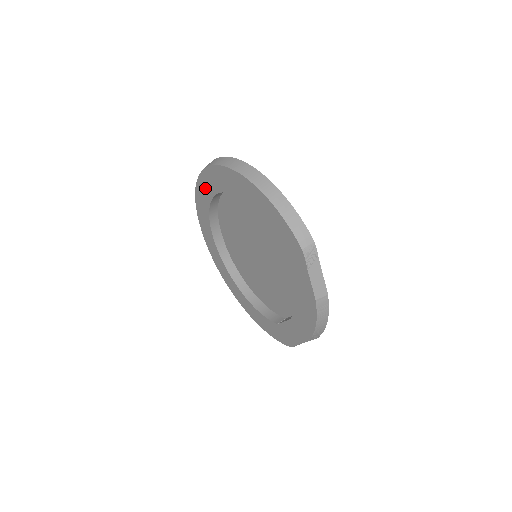
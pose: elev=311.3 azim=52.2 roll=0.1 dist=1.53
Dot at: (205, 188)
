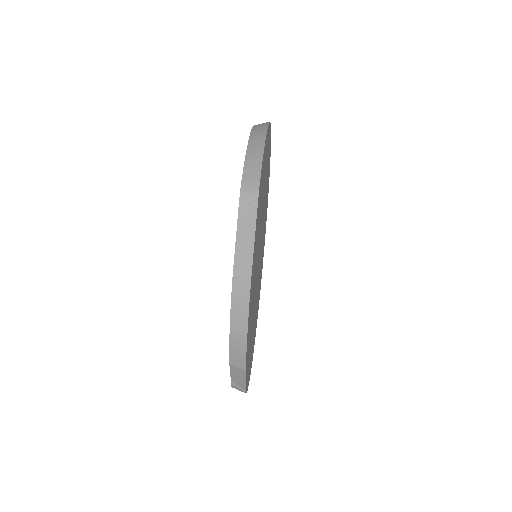
Dot at: occluded
